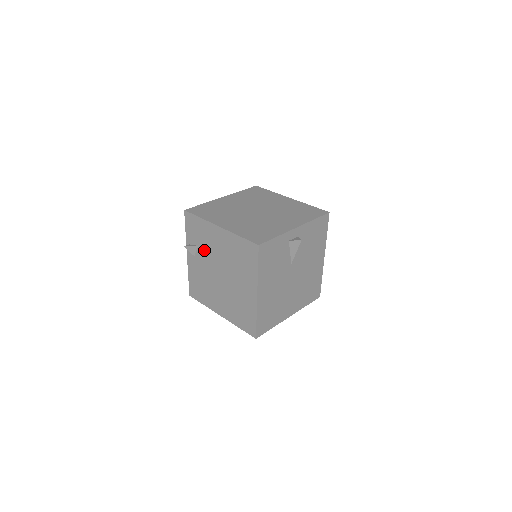
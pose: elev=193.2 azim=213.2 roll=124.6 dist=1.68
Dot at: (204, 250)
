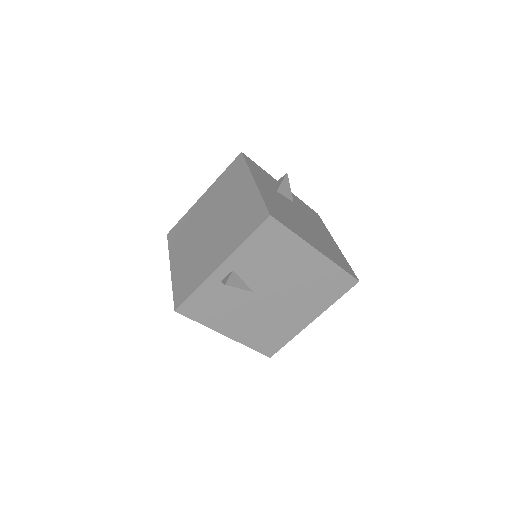
Dot at: occluded
